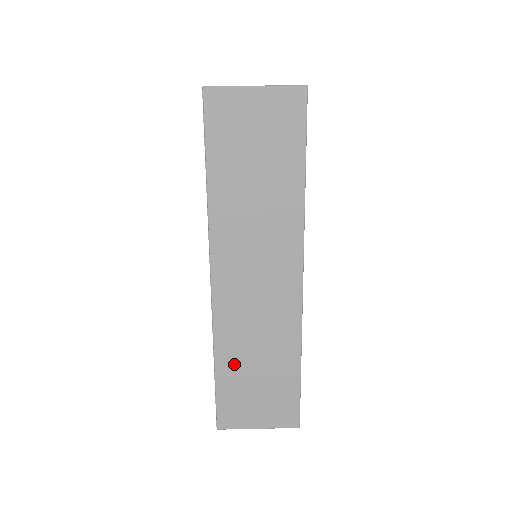
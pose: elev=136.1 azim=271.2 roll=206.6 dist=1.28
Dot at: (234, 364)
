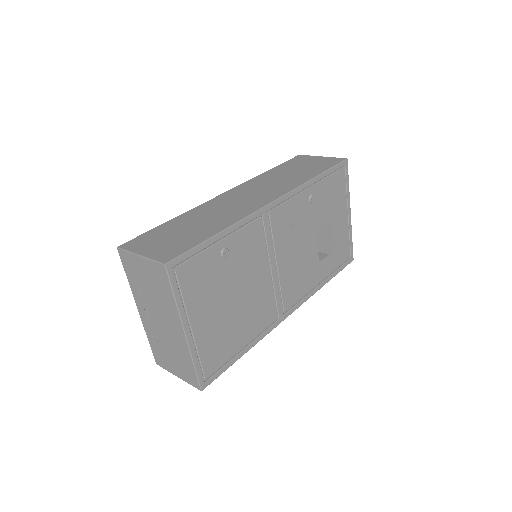
Dot at: (182, 222)
